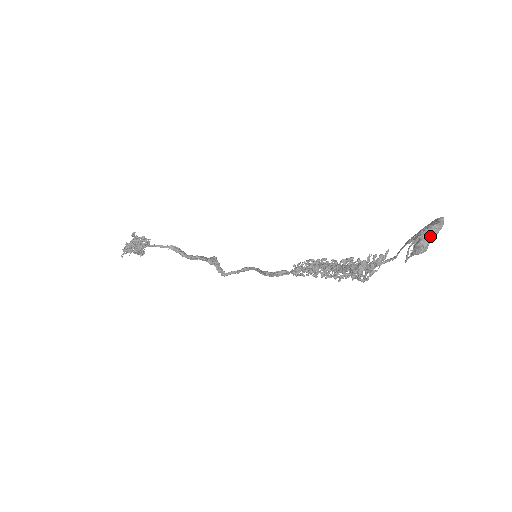
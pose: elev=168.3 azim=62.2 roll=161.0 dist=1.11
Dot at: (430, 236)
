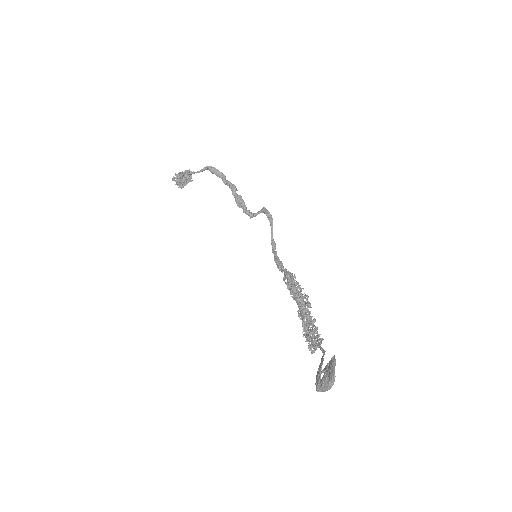
Dot at: (323, 391)
